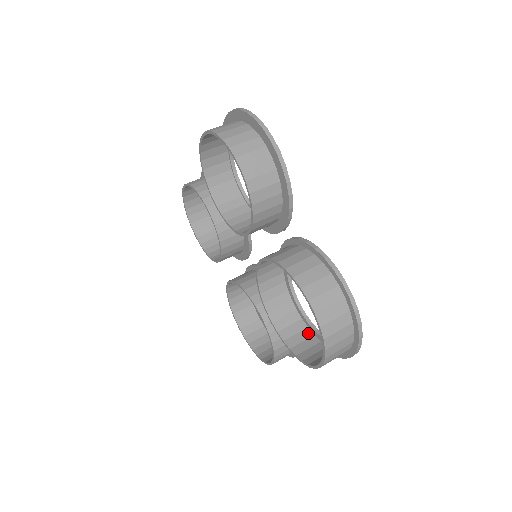
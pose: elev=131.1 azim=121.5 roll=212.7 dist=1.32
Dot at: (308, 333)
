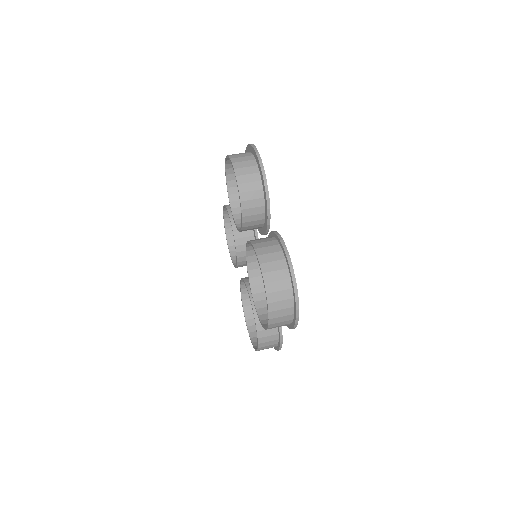
Dot at: occluded
